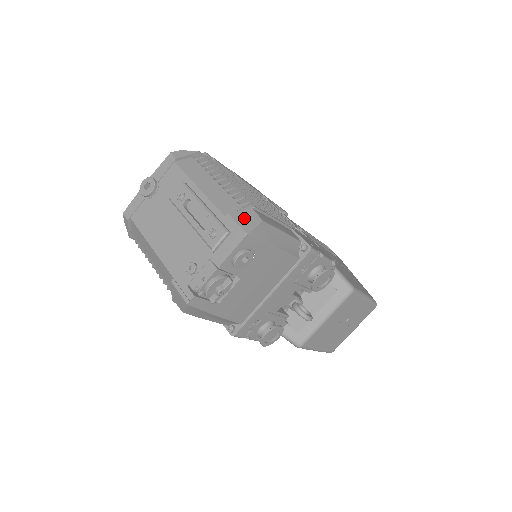
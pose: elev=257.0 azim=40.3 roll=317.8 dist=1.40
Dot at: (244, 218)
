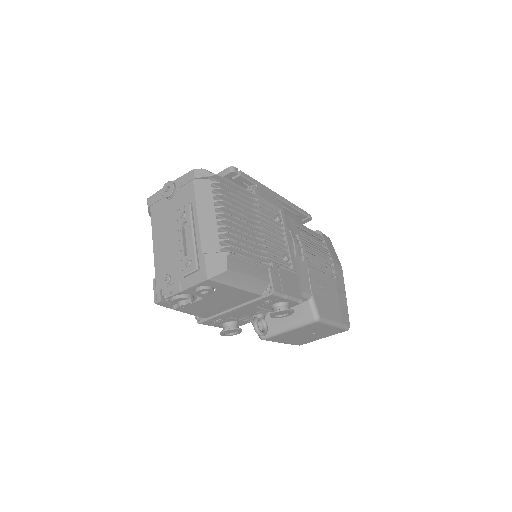
Dot at: (214, 263)
